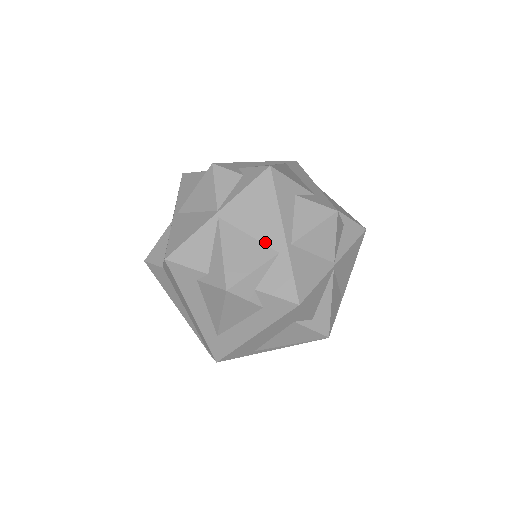
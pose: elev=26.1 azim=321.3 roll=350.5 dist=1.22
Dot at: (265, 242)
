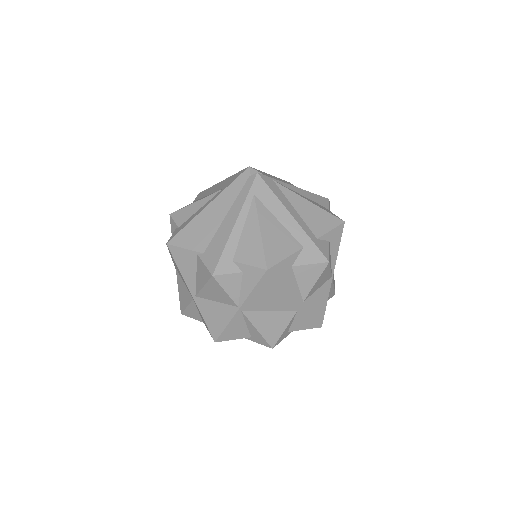
Dot at: (284, 310)
